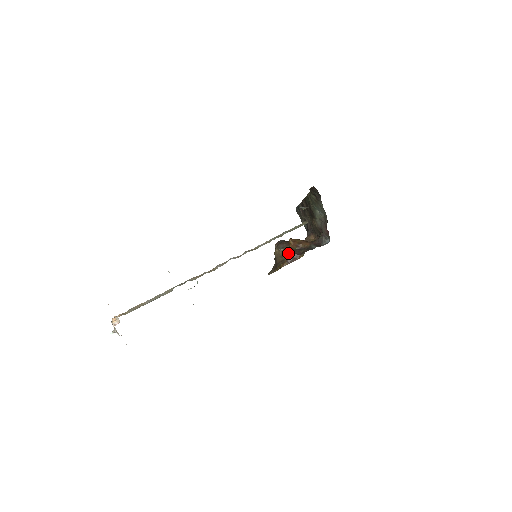
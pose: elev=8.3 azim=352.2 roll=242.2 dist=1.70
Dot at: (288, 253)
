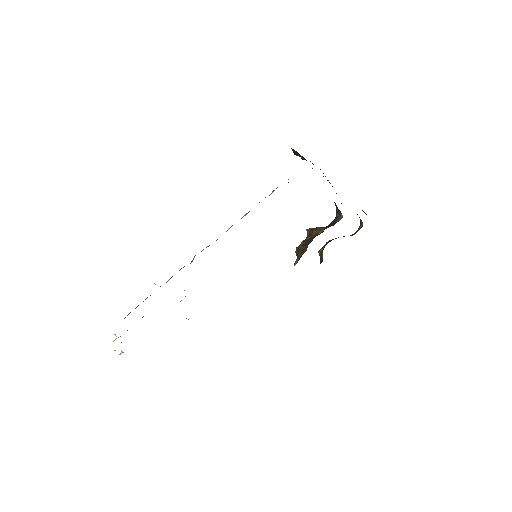
Dot at: (298, 246)
